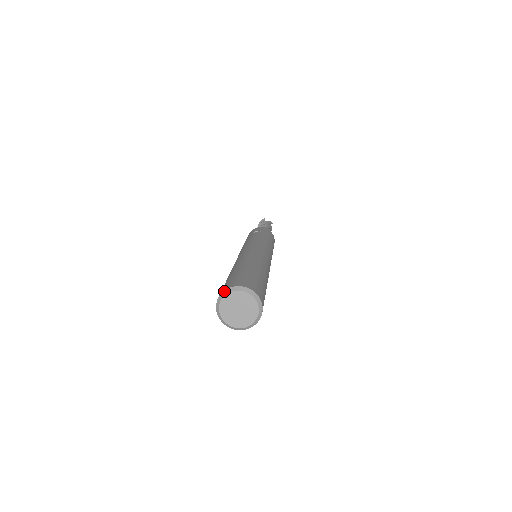
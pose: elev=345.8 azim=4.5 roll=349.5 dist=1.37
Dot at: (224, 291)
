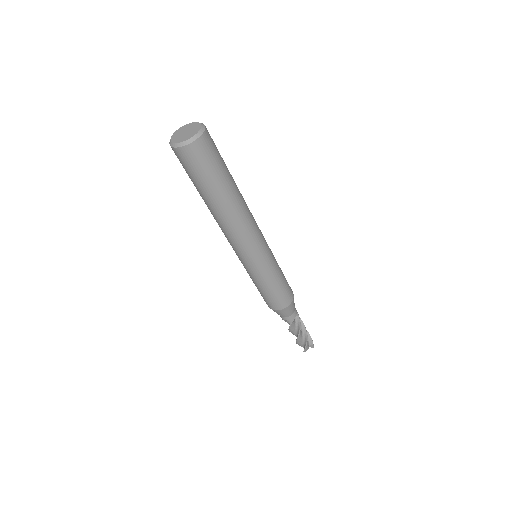
Dot at: (191, 124)
